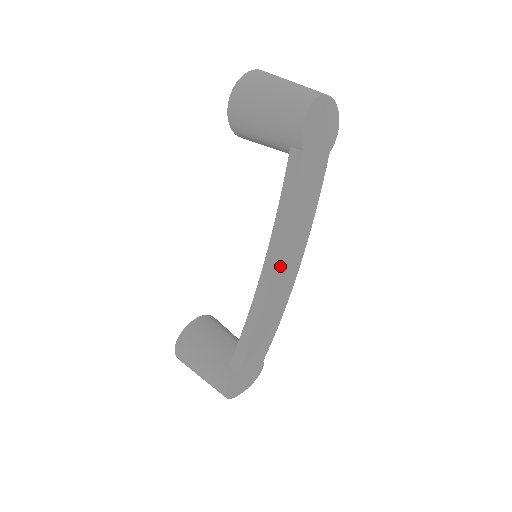
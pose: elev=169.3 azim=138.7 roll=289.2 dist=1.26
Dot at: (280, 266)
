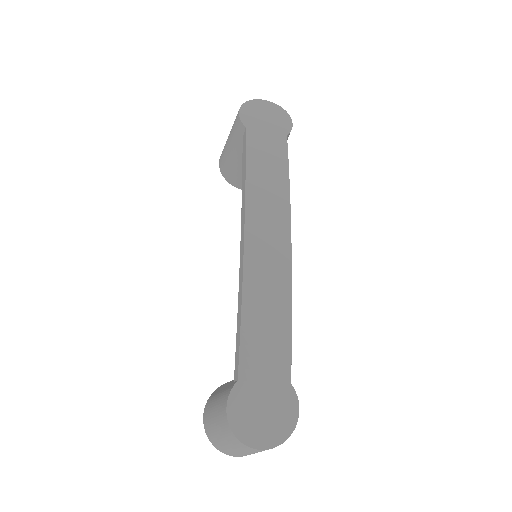
Dot at: (253, 223)
